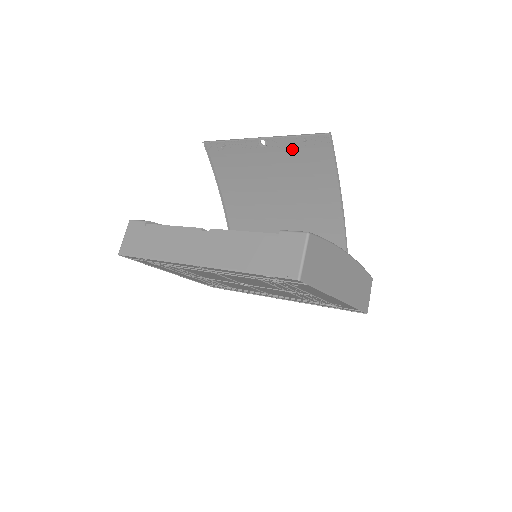
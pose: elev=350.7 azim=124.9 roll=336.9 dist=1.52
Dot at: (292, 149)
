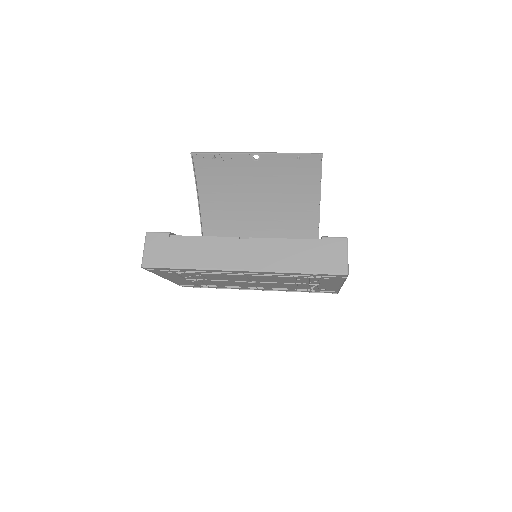
Dot at: (284, 164)
